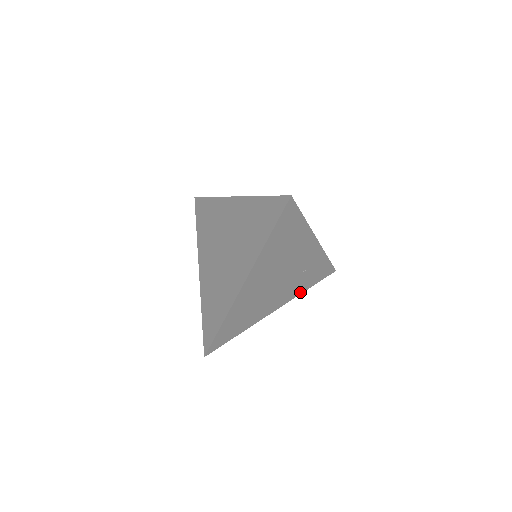
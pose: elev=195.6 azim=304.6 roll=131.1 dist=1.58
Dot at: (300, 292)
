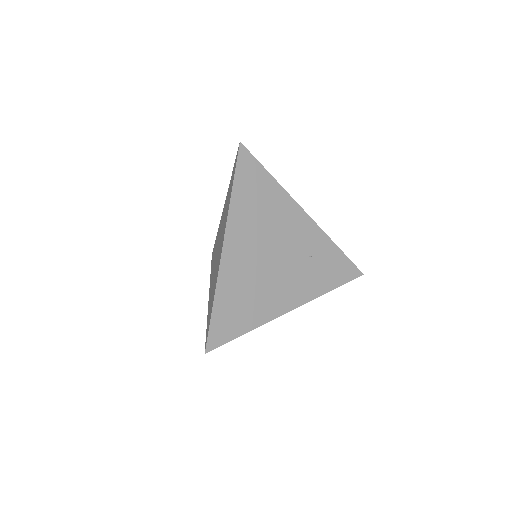
Dot at: (320, 292)
